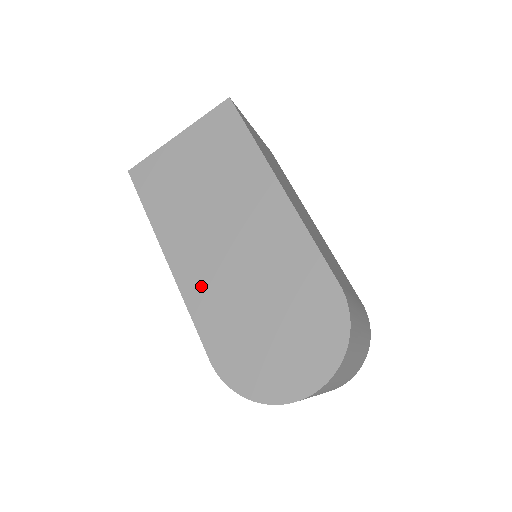
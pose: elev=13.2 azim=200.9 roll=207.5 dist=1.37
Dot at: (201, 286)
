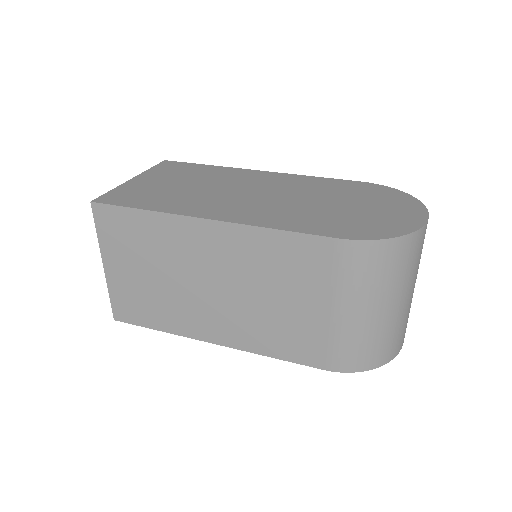
Dot at: (263, 215)
